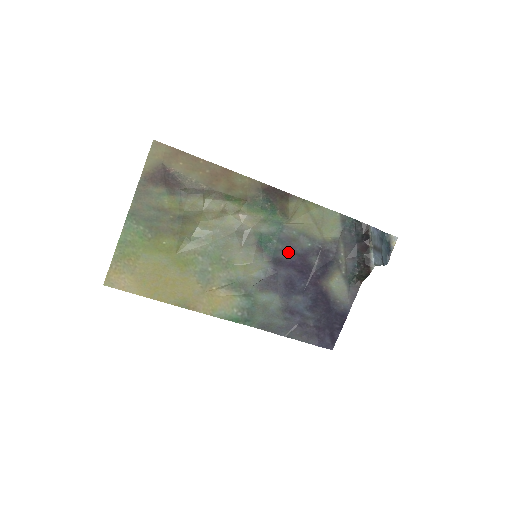
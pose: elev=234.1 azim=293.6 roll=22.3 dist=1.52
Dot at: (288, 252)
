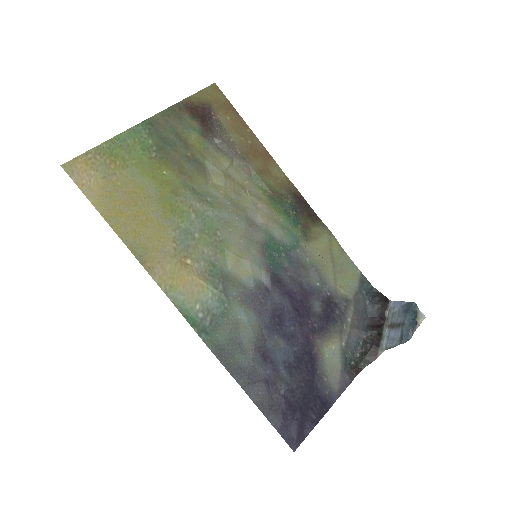
Dot at: (292, 277)
